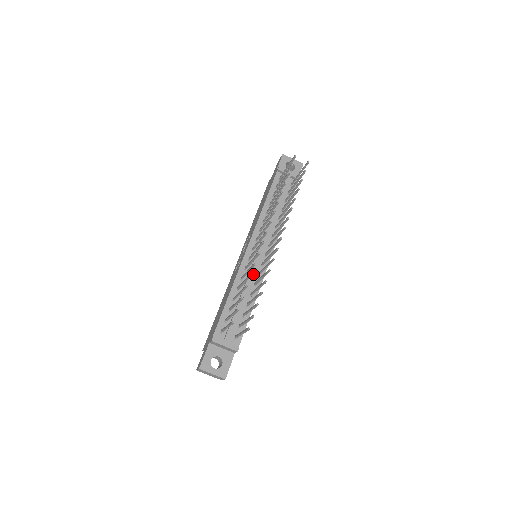
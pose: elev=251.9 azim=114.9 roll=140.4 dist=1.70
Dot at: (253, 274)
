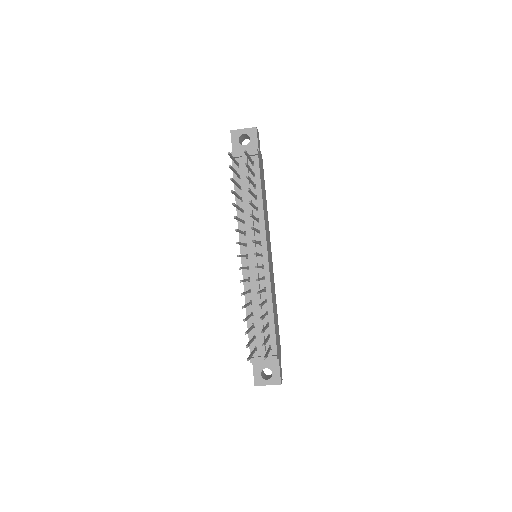
Dot at: (257, 283)
